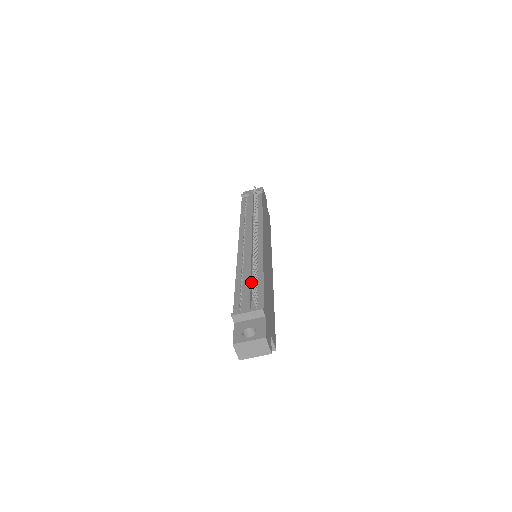
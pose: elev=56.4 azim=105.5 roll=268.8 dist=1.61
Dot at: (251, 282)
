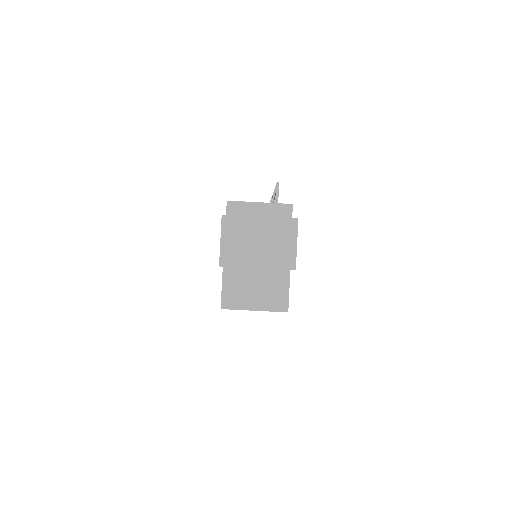
Dot at: occluded
